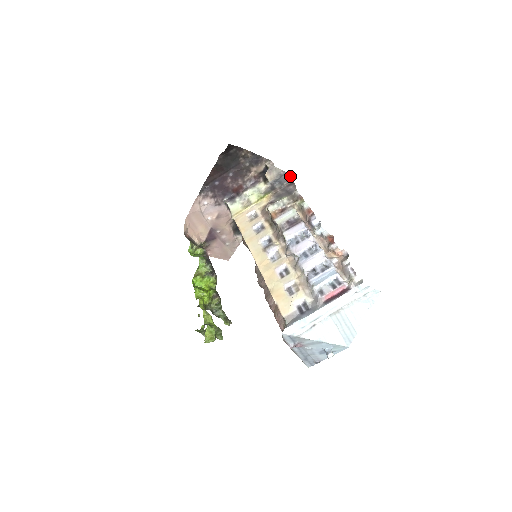
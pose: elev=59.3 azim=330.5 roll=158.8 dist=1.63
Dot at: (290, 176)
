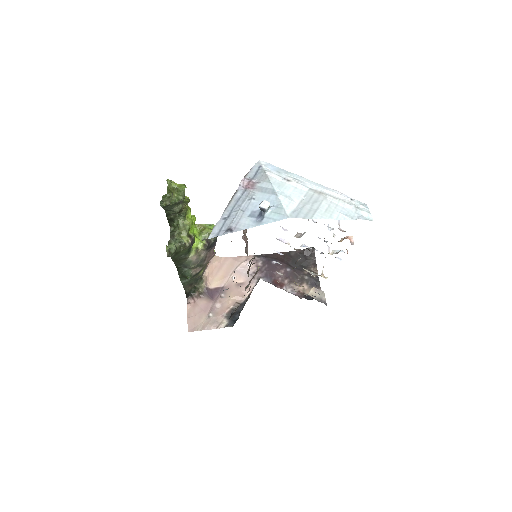
Dot at: occluded
